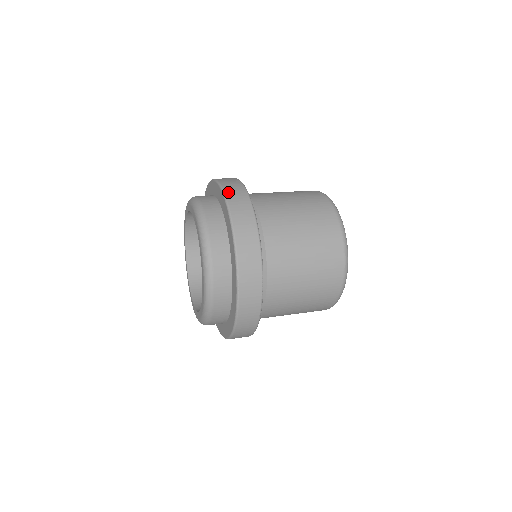
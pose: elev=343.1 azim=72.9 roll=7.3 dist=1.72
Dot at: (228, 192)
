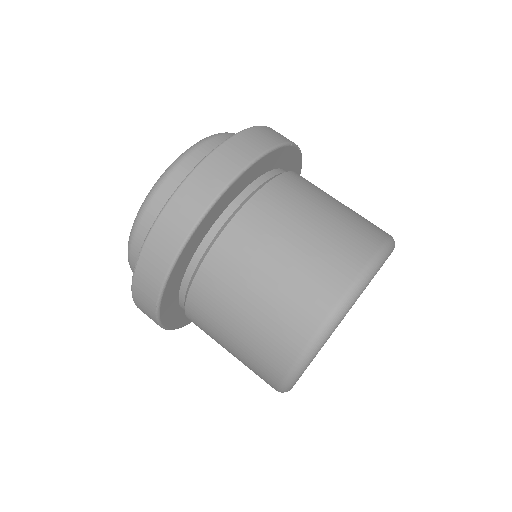
Dot at: (226, 146)
